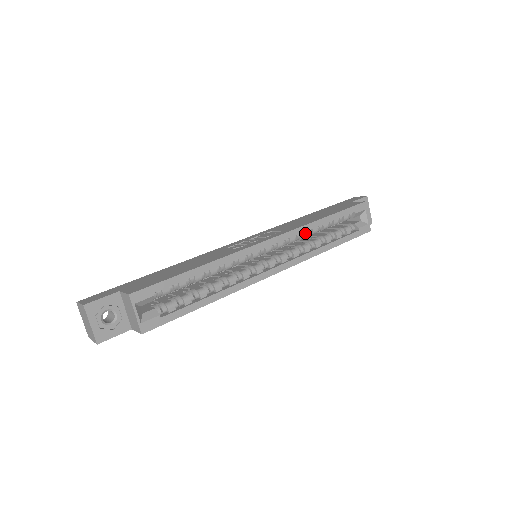
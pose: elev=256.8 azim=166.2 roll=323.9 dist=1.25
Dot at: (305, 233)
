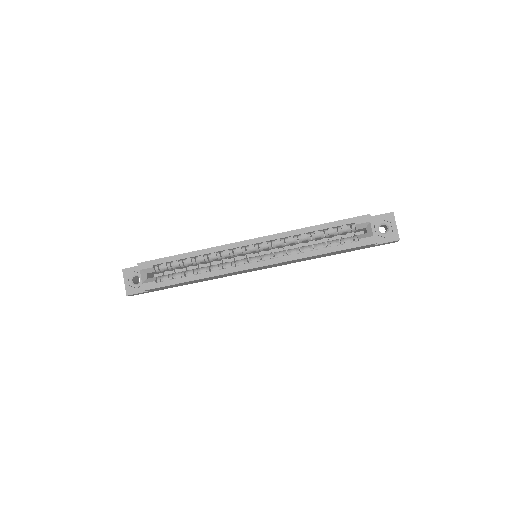
Dot at: (292, 238)
